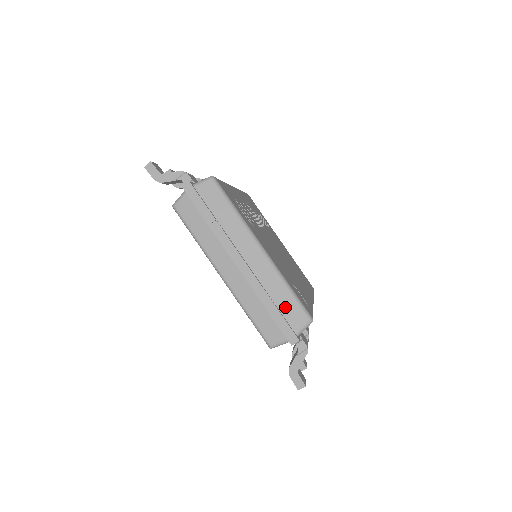
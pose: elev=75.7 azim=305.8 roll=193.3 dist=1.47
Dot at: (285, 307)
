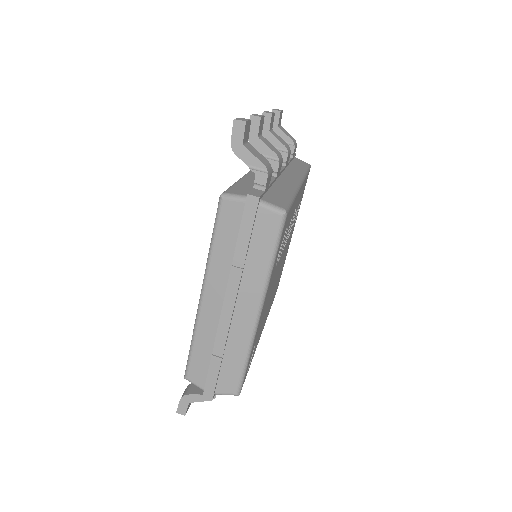
Dot at: (228, 369)
